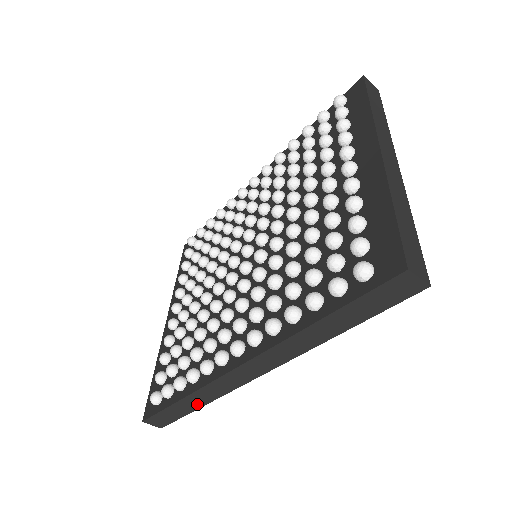
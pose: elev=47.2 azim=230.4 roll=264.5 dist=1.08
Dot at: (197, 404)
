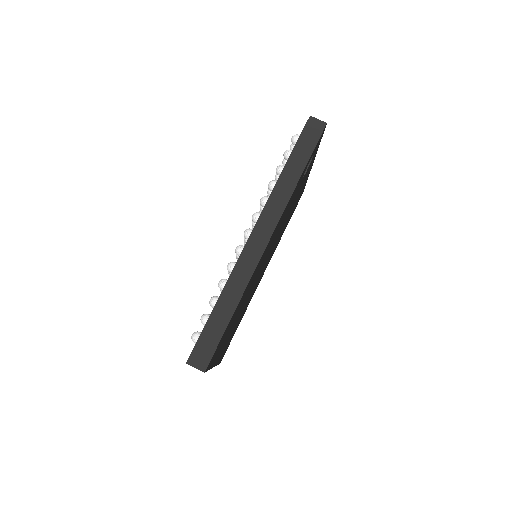
Dot at: (231, 305)
